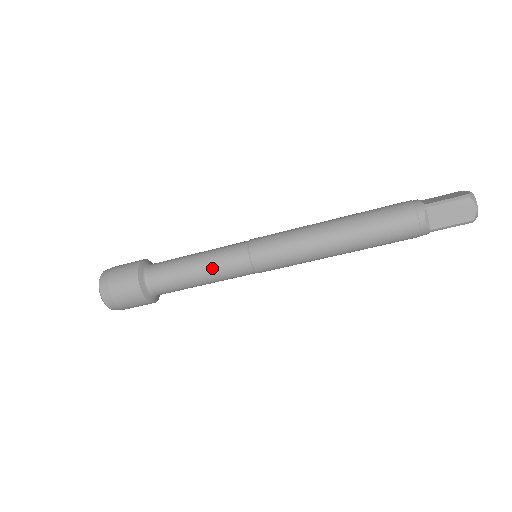
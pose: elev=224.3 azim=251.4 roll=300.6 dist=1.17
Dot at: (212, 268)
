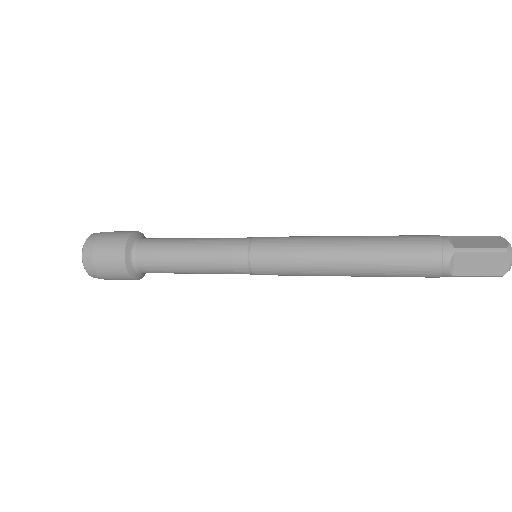
Dot at: occluded
